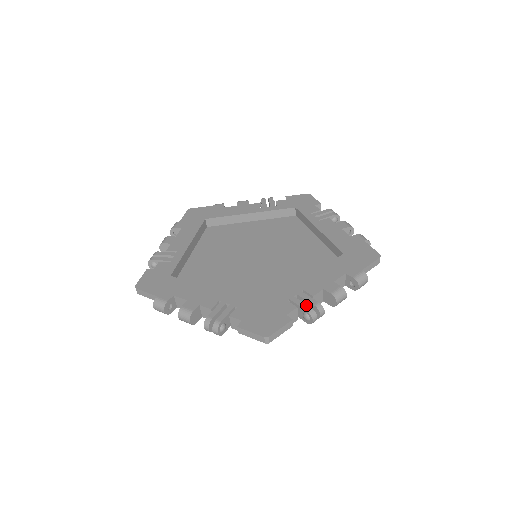
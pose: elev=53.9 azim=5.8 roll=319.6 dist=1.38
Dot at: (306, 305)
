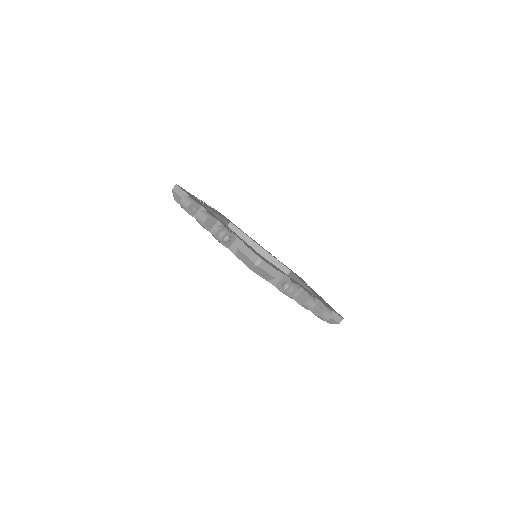
Dot at: occluded
